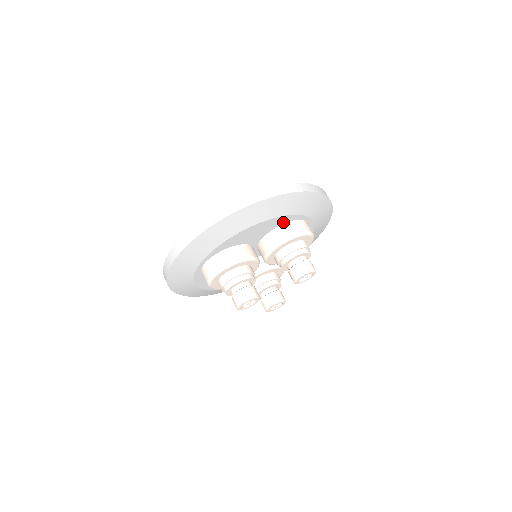
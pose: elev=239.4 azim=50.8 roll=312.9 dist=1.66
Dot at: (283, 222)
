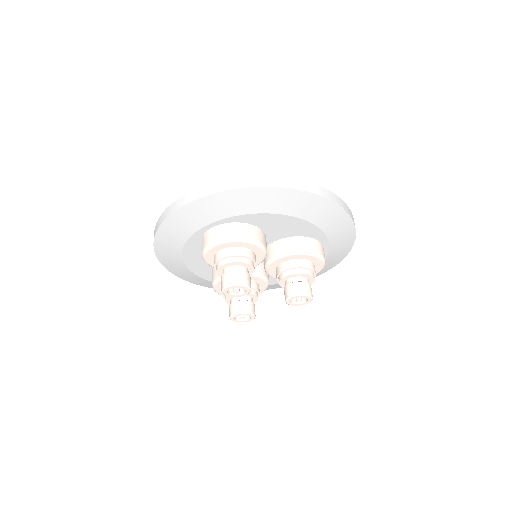
Dot at: (311, 235)
